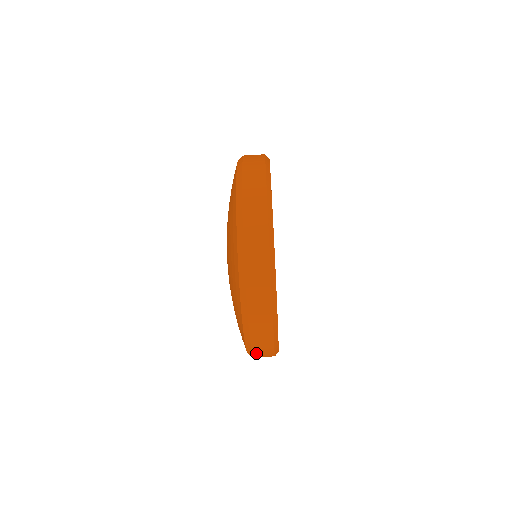
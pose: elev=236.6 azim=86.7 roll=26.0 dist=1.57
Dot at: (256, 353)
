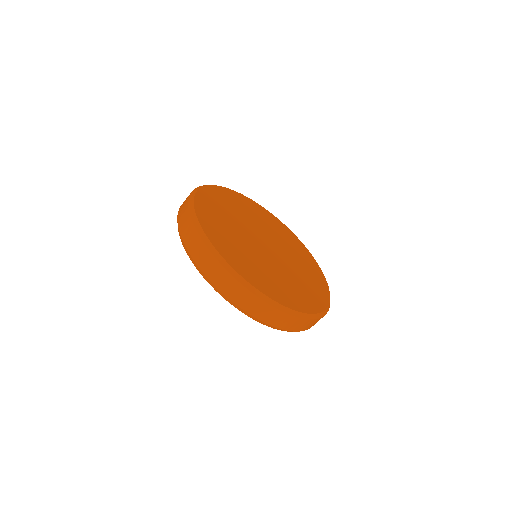
Dot at: (251, 311)
